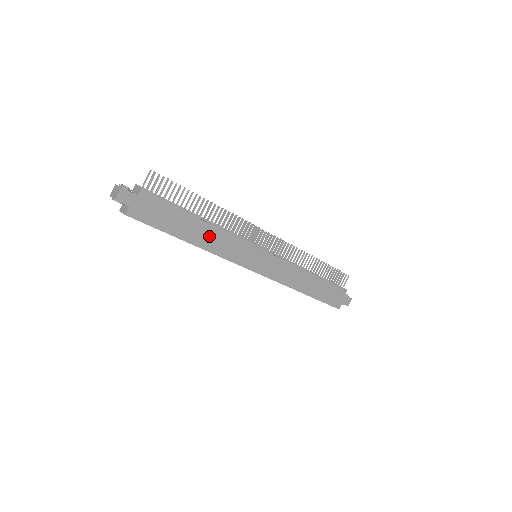
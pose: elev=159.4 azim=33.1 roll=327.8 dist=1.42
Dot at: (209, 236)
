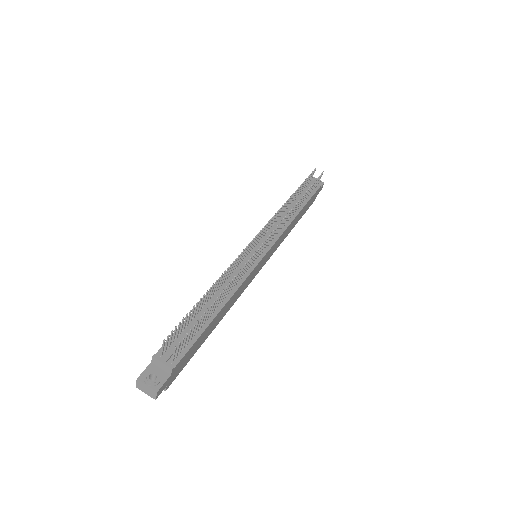
Dot at: (227, 307)
